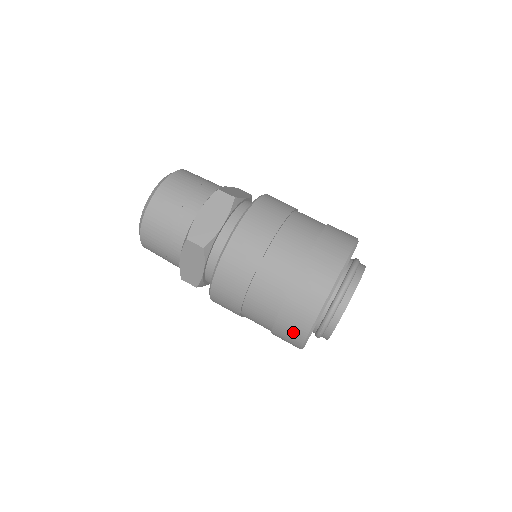
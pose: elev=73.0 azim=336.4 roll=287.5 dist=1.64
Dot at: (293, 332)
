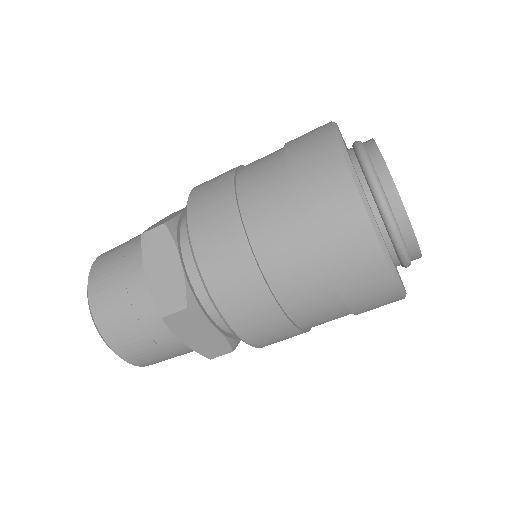
Dot at: (375, 291)
